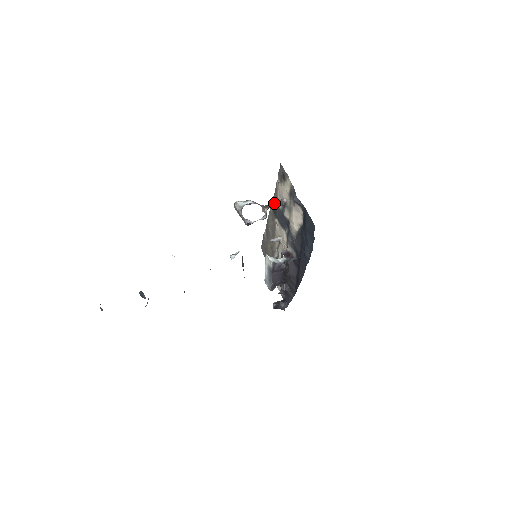
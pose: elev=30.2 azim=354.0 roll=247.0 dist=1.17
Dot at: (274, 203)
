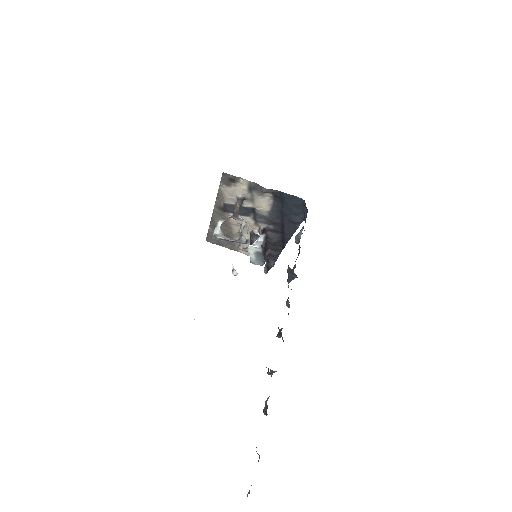
Dot at: (237, 206)
